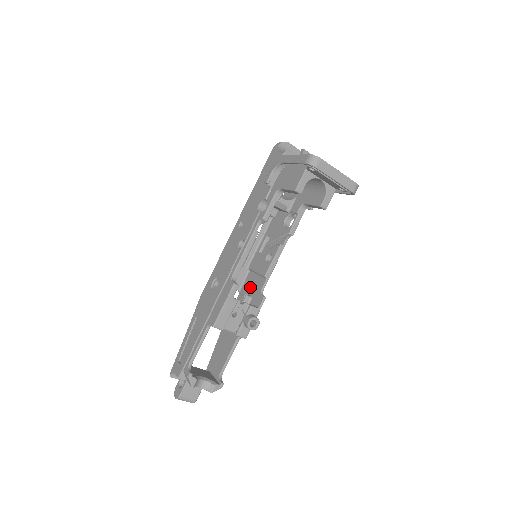
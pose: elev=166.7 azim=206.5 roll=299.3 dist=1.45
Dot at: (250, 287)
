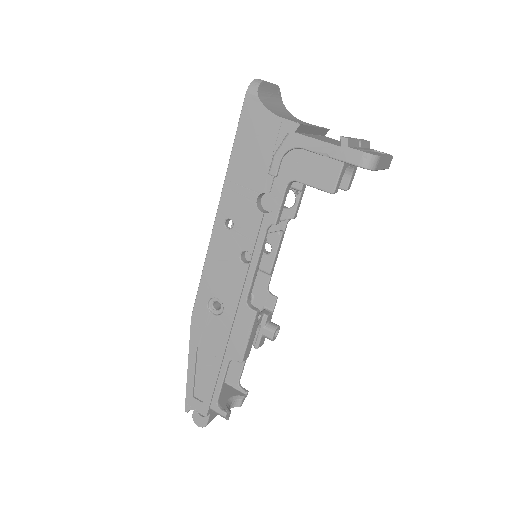
Dot at: occluded
